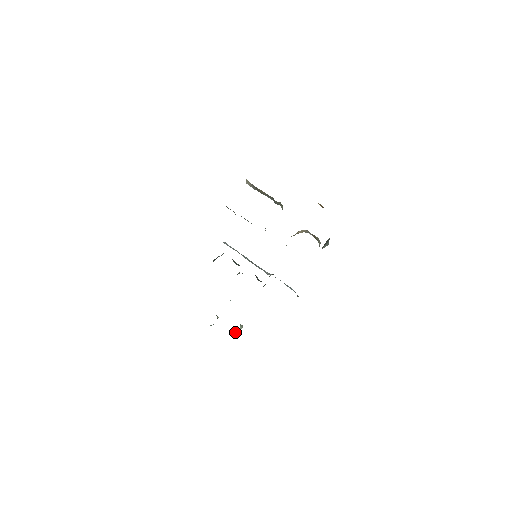
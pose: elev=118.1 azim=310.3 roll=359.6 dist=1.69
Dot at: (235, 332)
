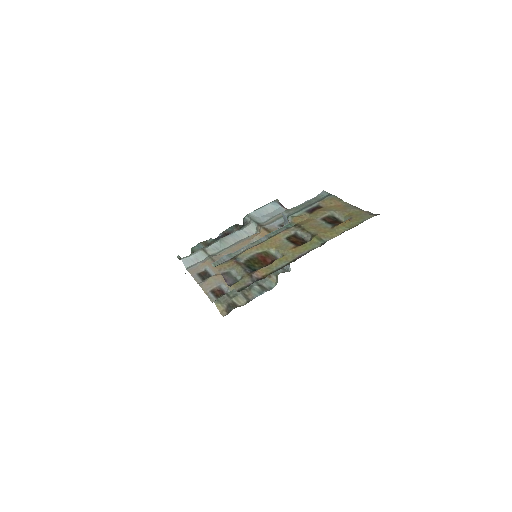
Dot at: occluded
